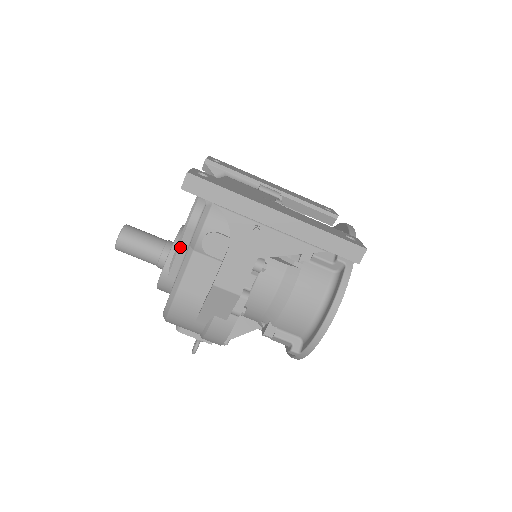
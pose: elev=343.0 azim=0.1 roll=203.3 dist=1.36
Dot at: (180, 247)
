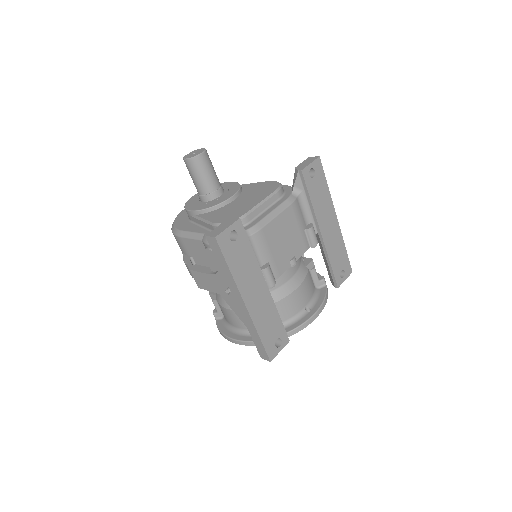
Dot at: (204, 222)
